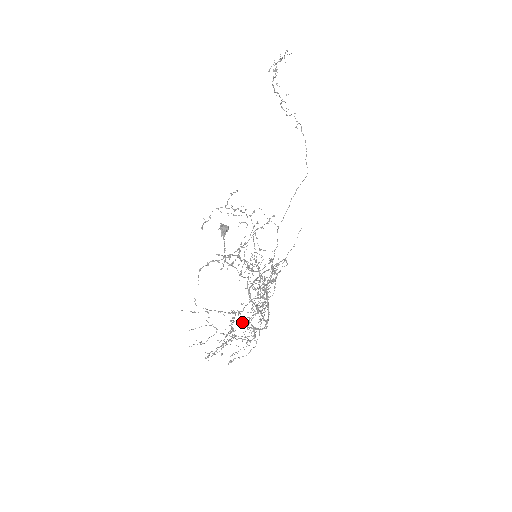
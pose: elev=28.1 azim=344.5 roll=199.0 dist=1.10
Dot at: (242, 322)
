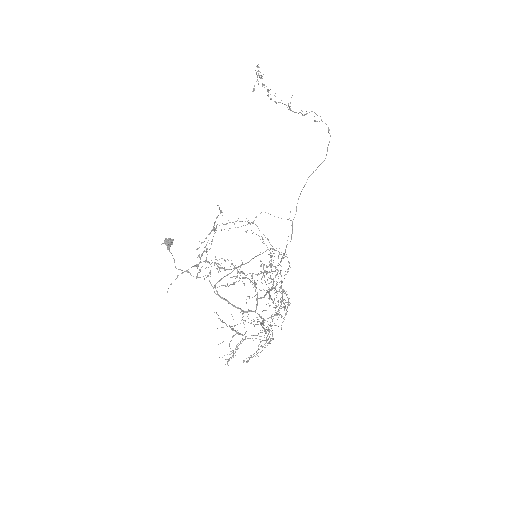
Dot at: occluded
